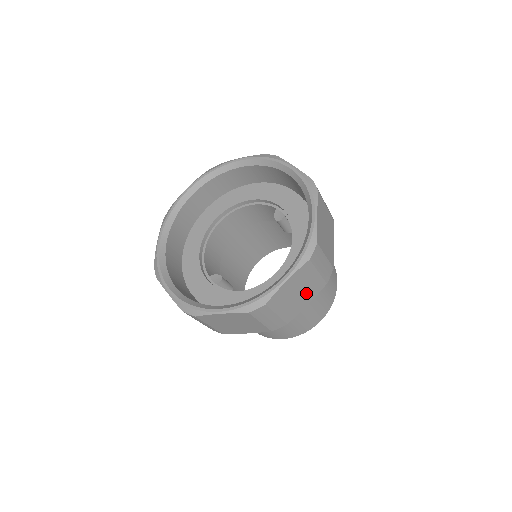
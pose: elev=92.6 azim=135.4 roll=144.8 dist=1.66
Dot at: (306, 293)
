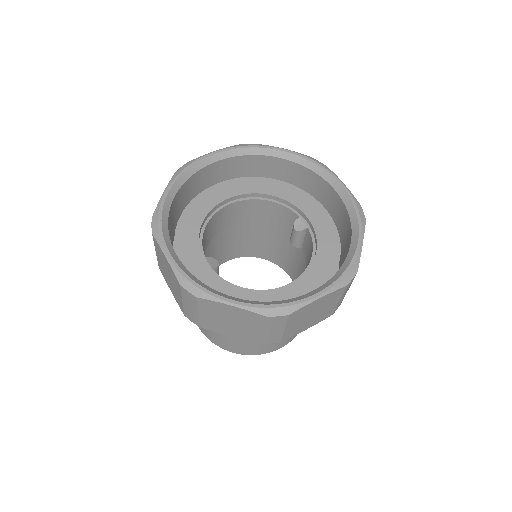
Dot at: (316, 317)
